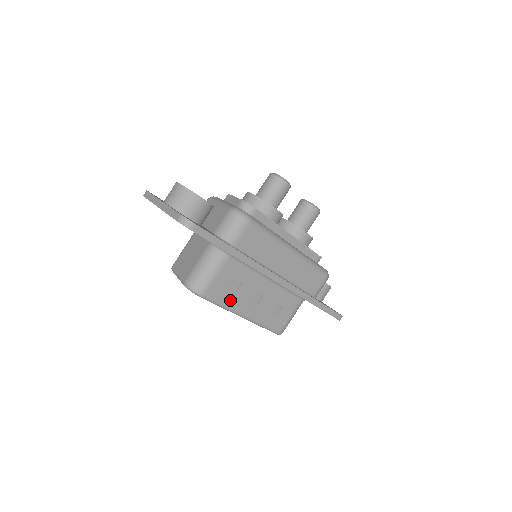
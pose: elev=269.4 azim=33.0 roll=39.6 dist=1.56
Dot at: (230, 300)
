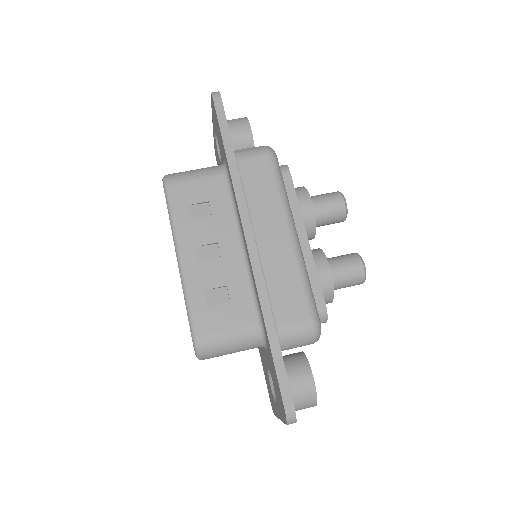
Dot at: (185, 221)
